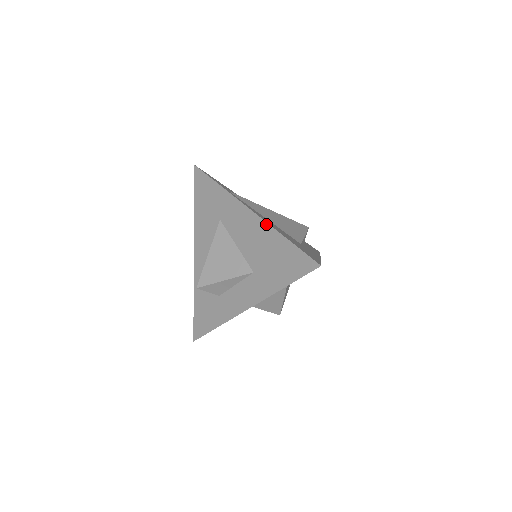
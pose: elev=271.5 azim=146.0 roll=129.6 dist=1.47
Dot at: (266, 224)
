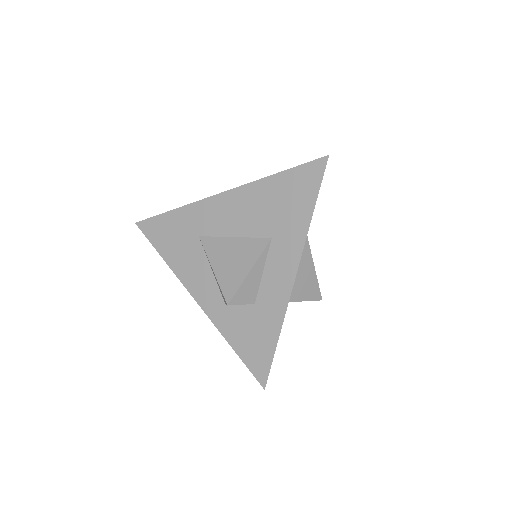
Dot at: (248, 185)
